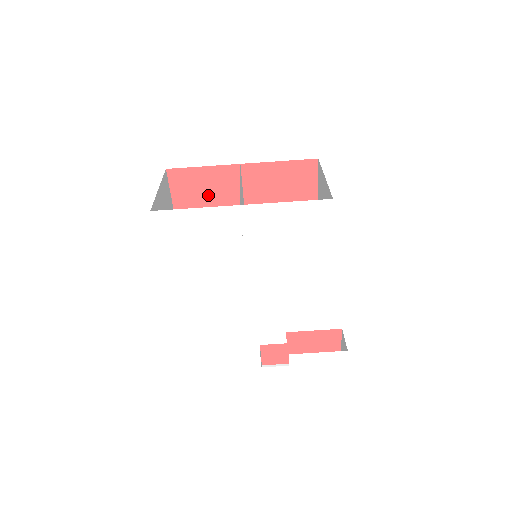
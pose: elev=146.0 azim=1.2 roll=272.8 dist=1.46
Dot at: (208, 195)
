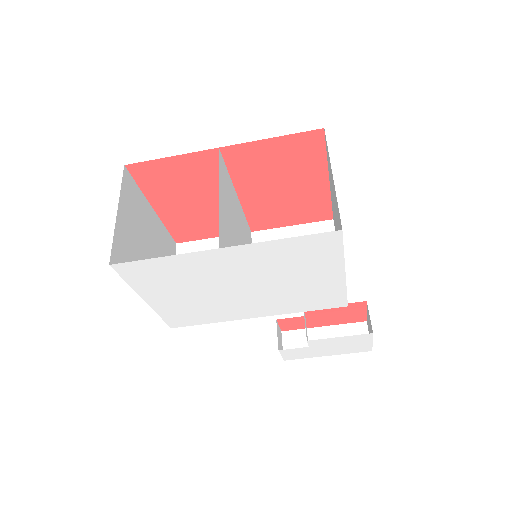
Dot at: (186, 183)
